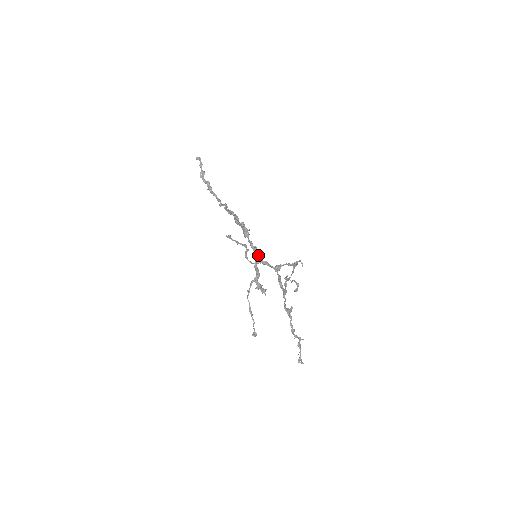
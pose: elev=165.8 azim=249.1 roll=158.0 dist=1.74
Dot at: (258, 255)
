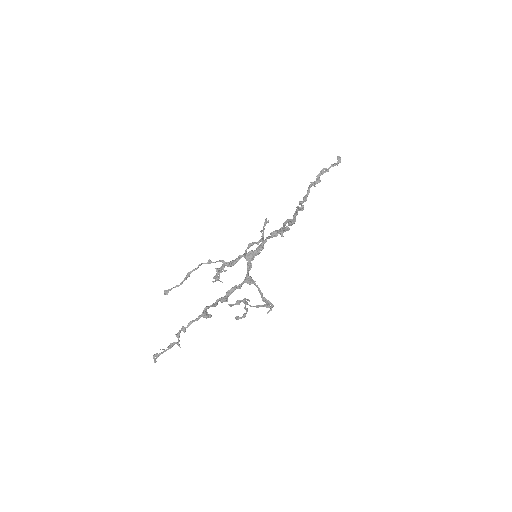
Dot at: (255, 253)
